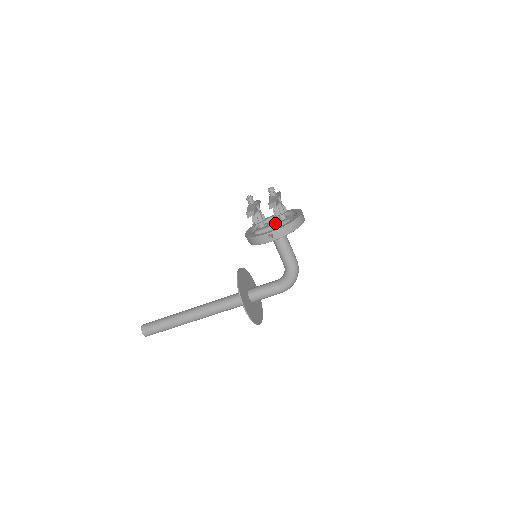
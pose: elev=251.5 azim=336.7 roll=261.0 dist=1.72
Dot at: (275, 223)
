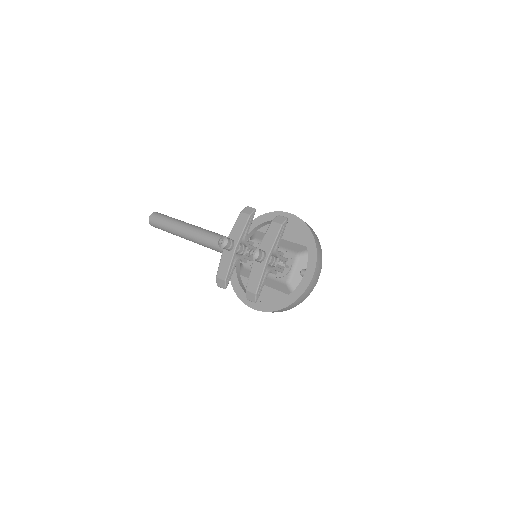
Dot at: occluded
